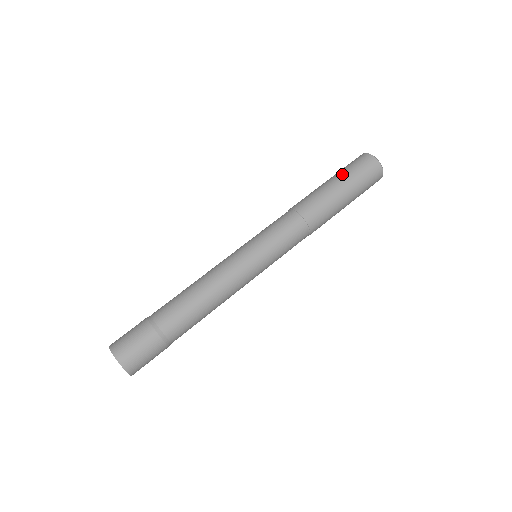
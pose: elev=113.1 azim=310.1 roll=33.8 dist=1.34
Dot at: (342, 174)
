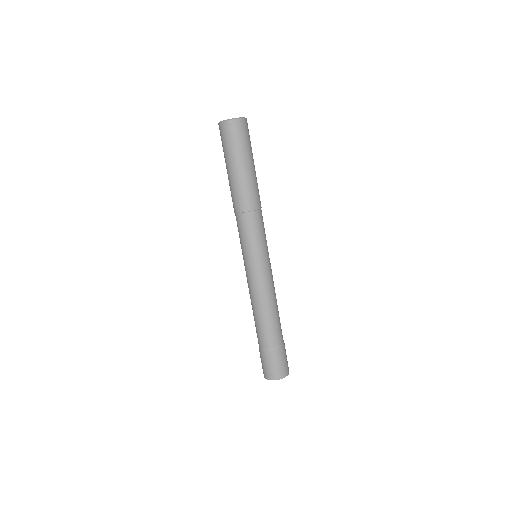
Dot at: (239, 155)
